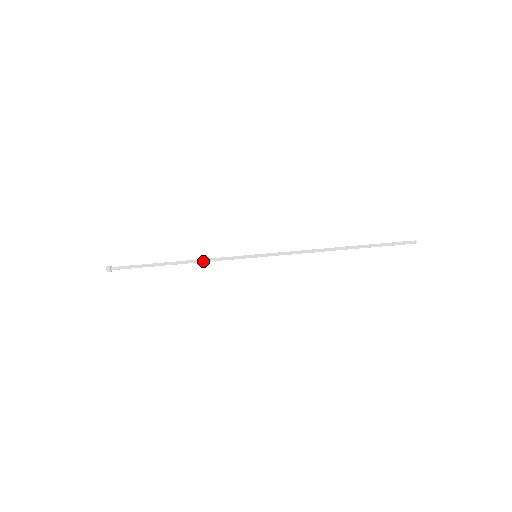
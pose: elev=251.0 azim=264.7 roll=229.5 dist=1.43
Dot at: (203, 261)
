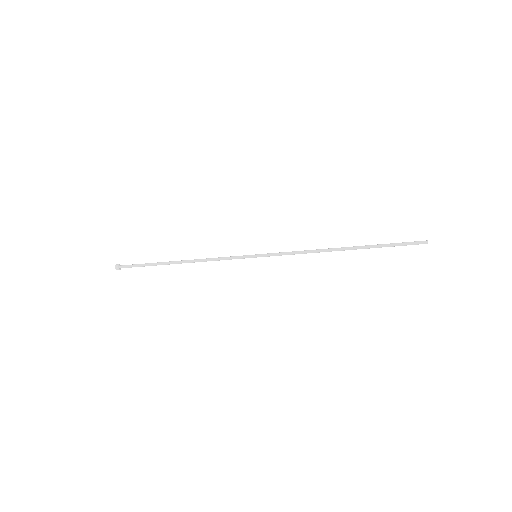
Dot at: (205, 261)
